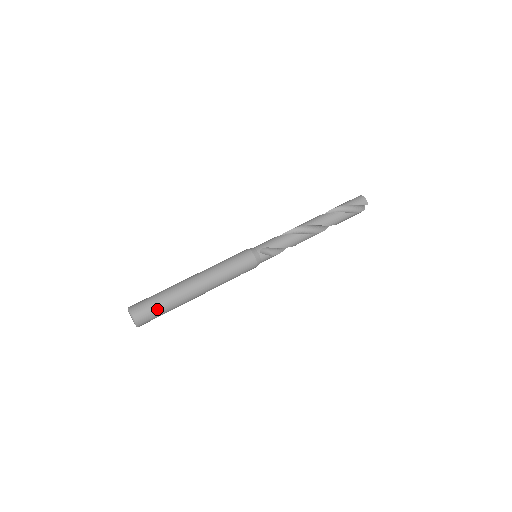
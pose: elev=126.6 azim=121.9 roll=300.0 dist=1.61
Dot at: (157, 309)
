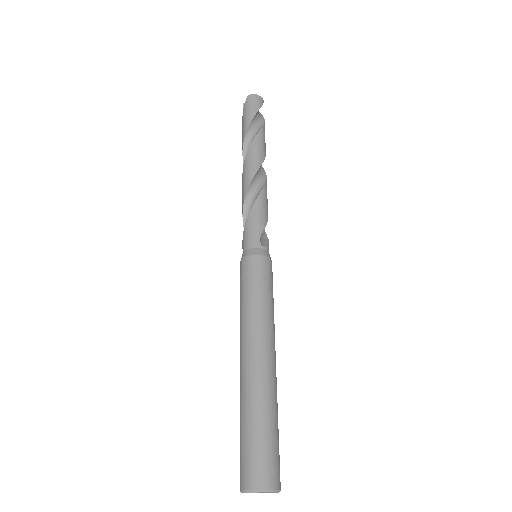
Dot at: (277, 441)
